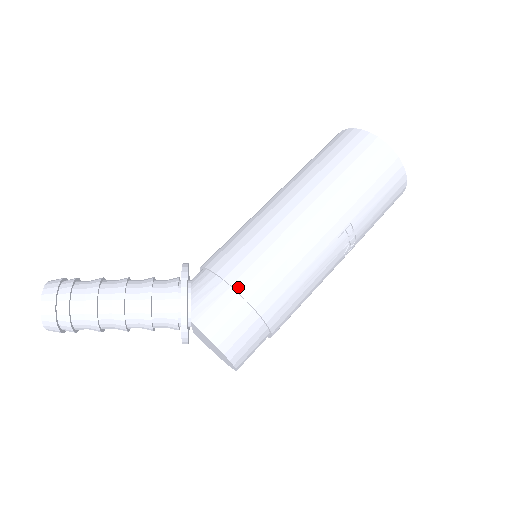
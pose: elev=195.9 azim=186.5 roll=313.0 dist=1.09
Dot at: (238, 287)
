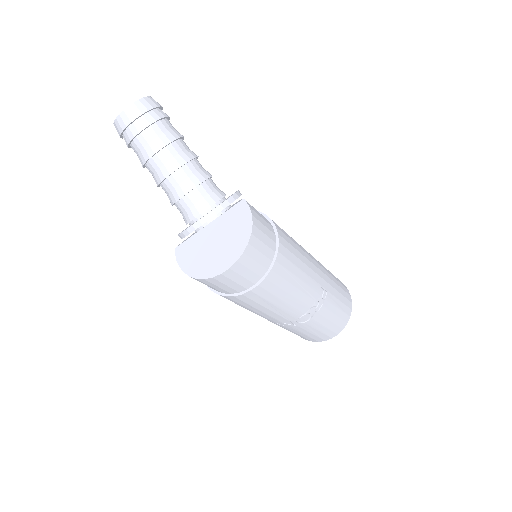
Dot at: (275, 224)
